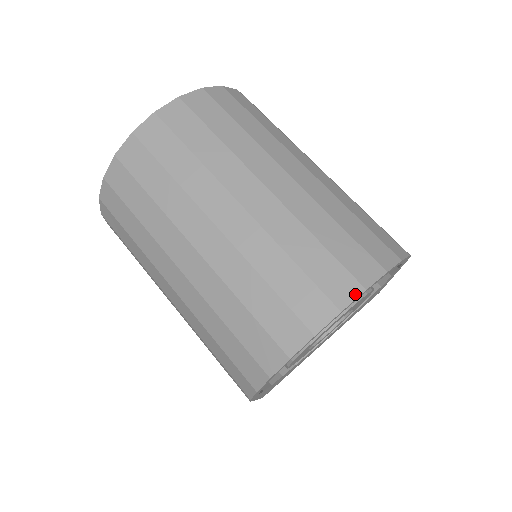
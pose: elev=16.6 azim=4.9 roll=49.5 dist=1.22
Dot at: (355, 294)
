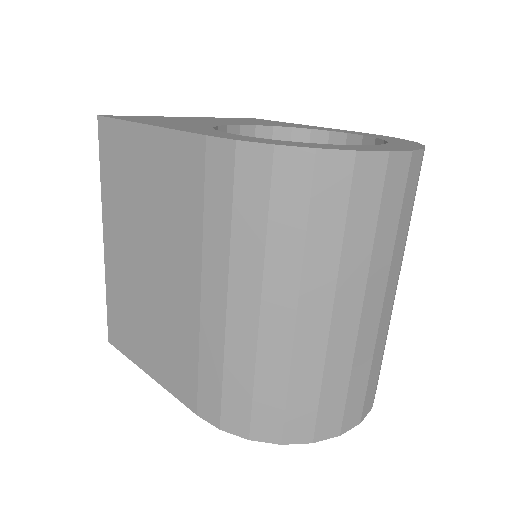
Dot at: (369, 411)
